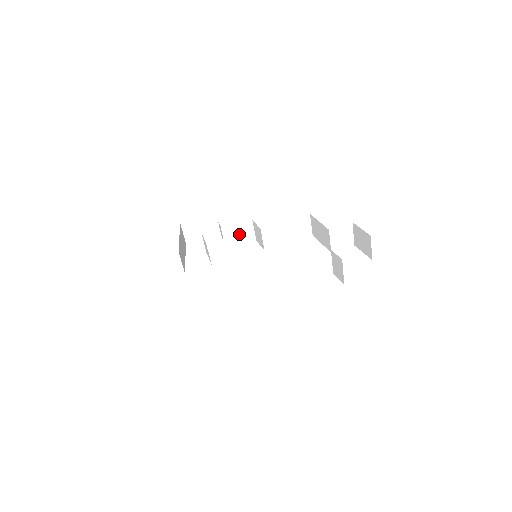
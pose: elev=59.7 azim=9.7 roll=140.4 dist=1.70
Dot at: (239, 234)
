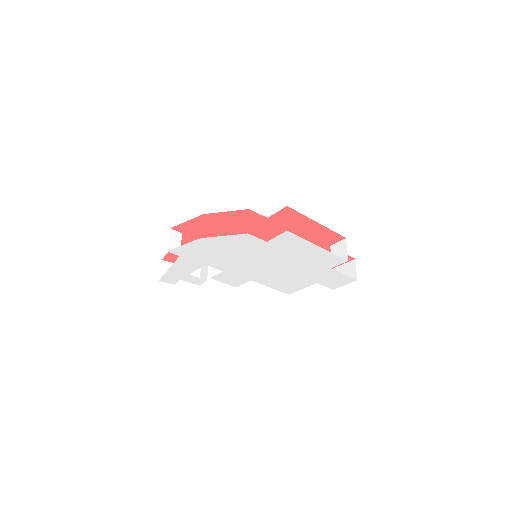
Dot at: occluded
